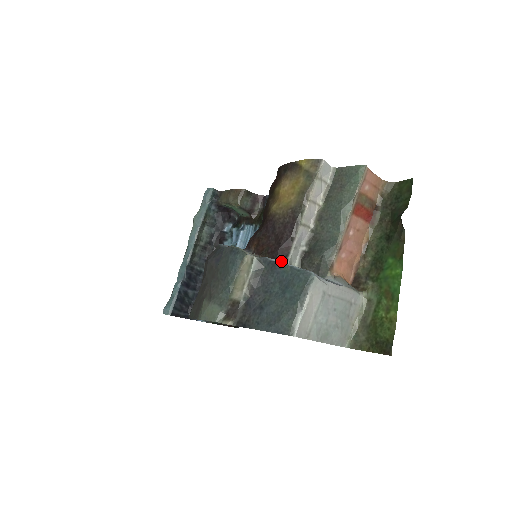
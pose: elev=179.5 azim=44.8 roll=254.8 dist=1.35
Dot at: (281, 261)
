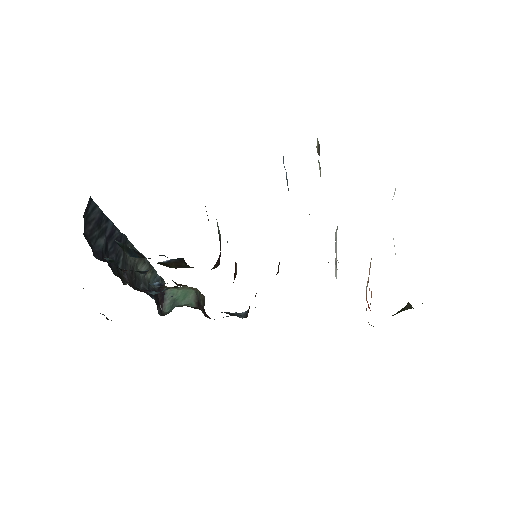
Dot at: occluded
